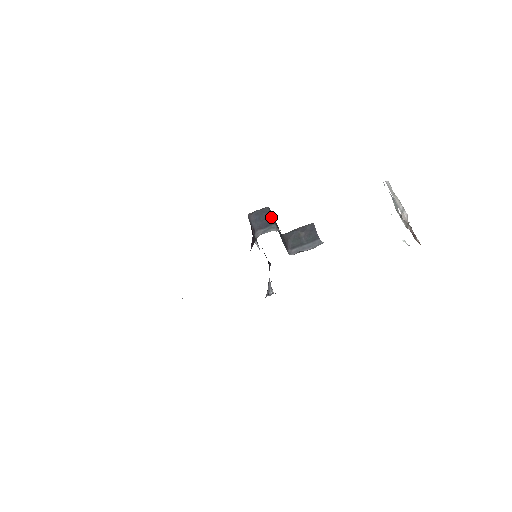
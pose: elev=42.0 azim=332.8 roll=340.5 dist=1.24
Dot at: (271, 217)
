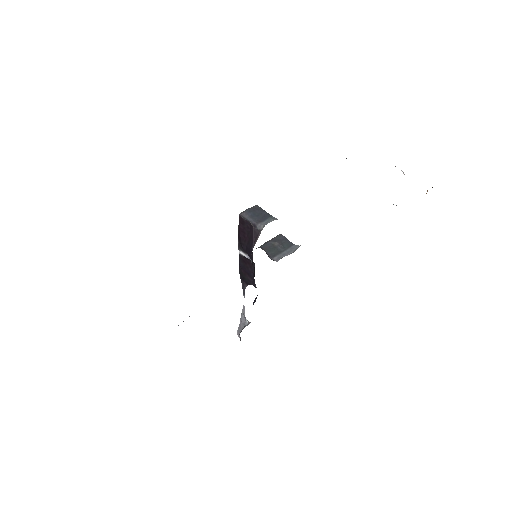
Dot at: (265, 212)
